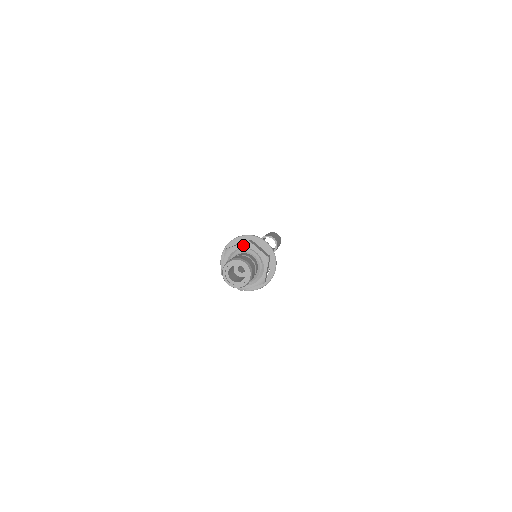
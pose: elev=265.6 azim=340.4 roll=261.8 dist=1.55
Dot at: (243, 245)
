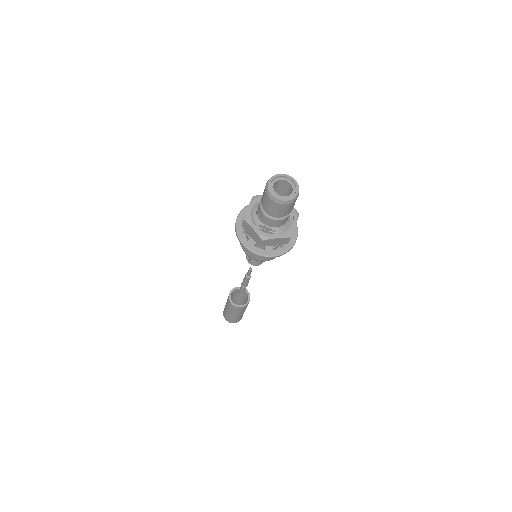
Dot at: (252, 202)
